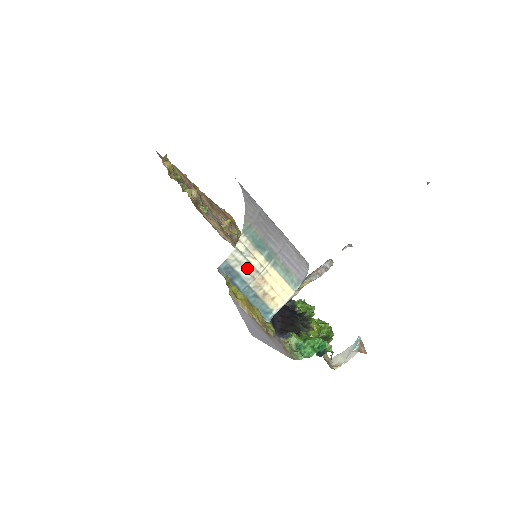
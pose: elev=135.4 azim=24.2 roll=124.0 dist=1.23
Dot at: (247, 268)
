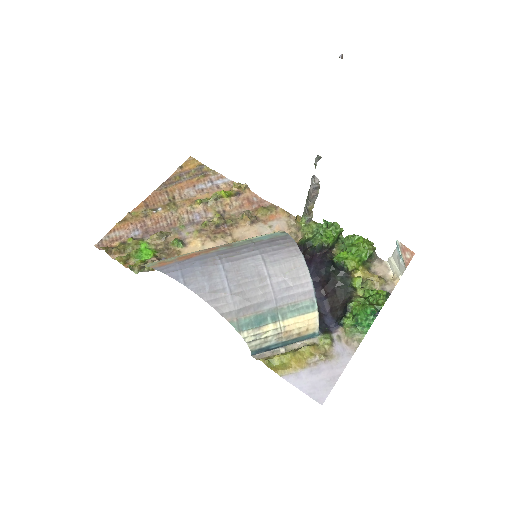
Dot at: (269, 340)
